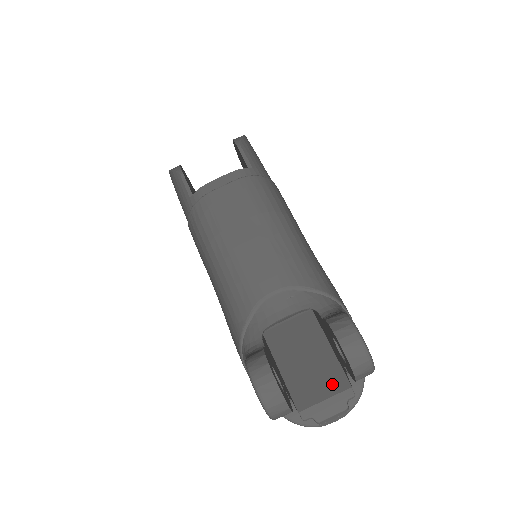
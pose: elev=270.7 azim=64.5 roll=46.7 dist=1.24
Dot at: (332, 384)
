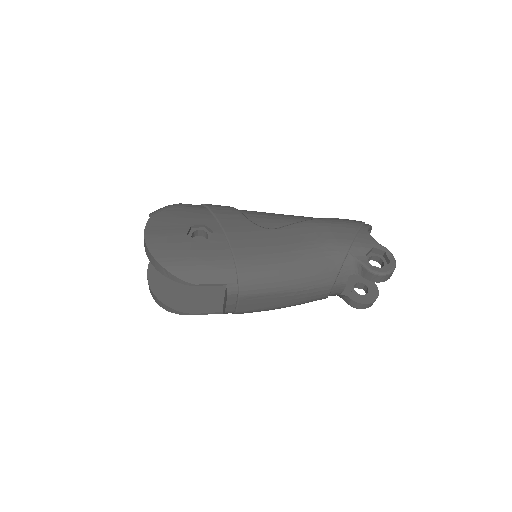
Dot at: occluded
